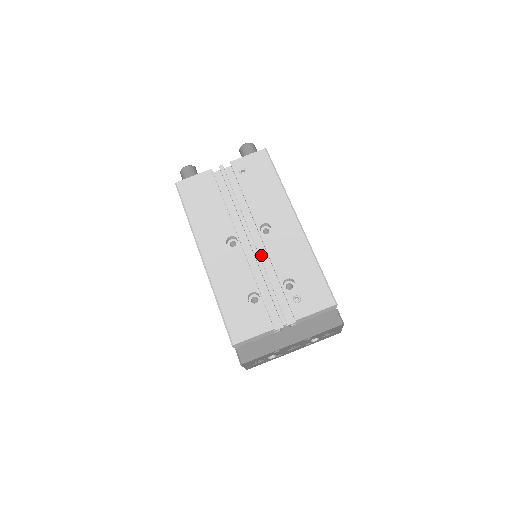
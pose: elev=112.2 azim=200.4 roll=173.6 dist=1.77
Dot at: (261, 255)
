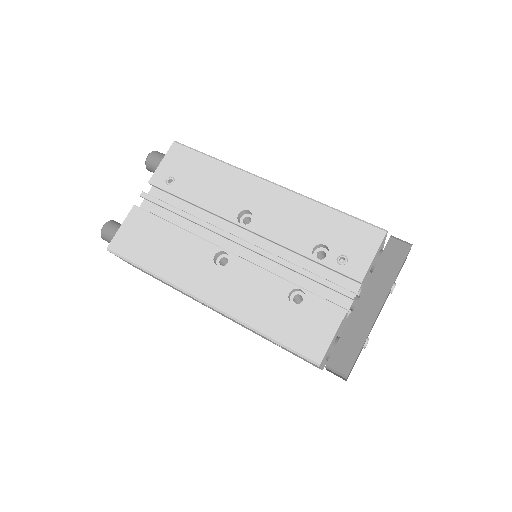
Dot at: (263, 248)
